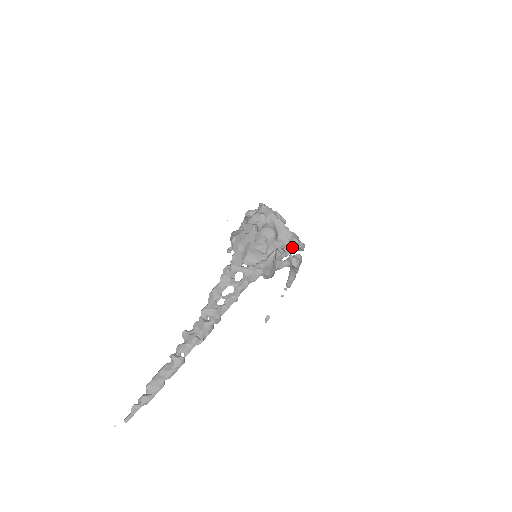
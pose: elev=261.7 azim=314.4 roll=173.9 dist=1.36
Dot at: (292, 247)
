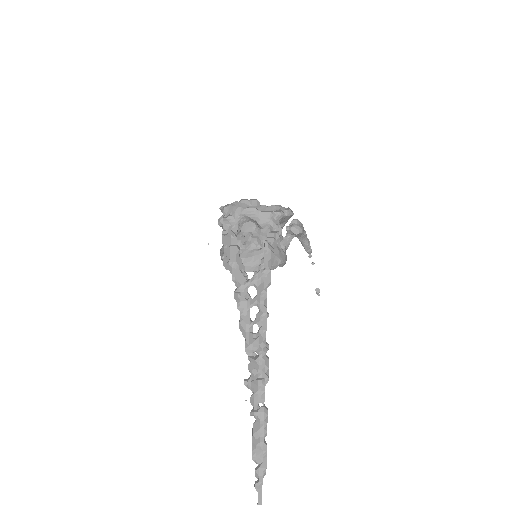
Dot at: (280, 221)
